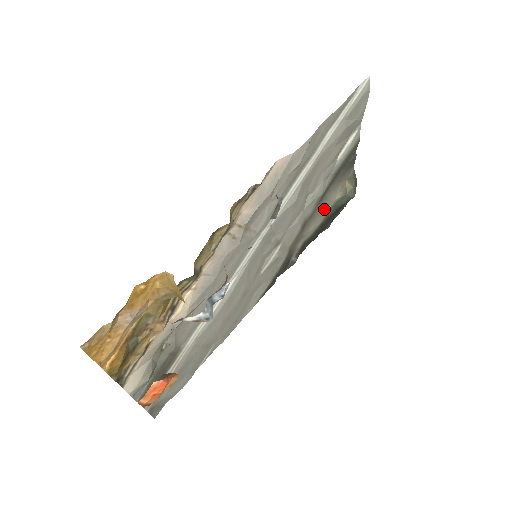
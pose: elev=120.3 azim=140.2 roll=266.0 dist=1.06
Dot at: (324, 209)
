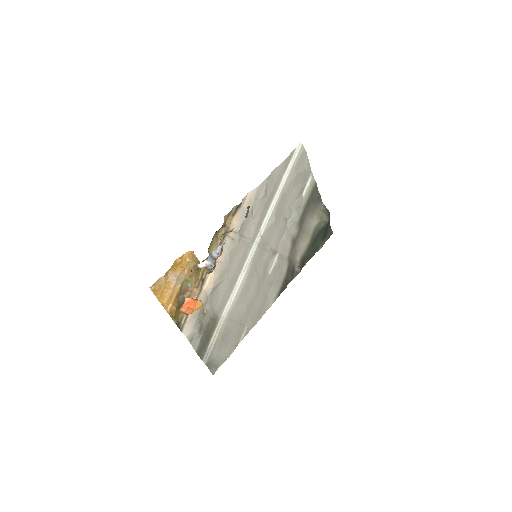
Dot at: (308, 231)
